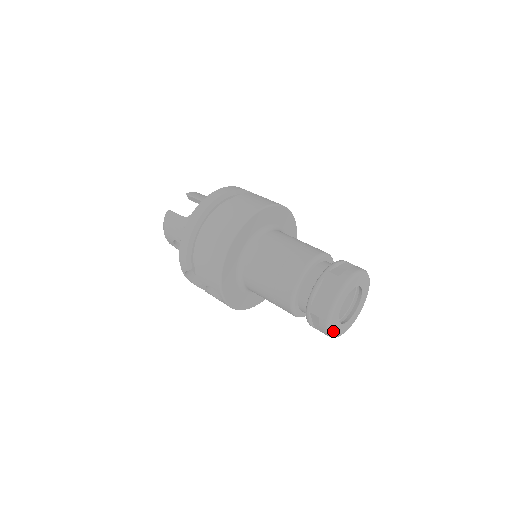
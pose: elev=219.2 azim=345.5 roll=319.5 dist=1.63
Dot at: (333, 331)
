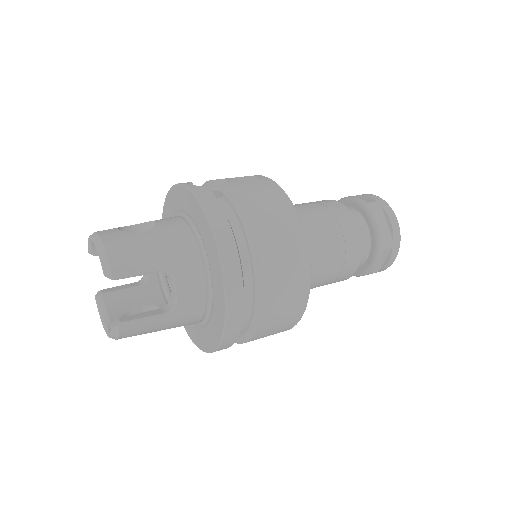
Dot at: occluded
